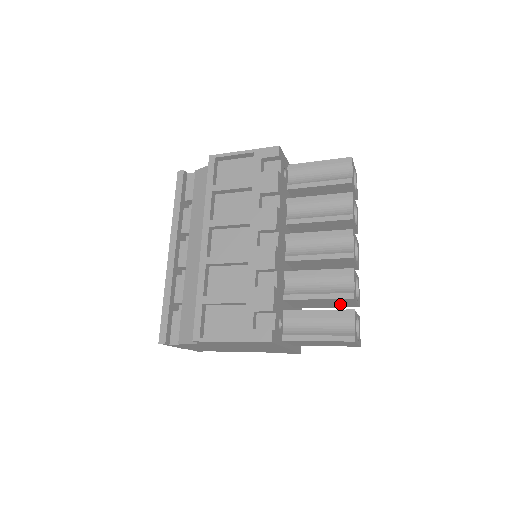
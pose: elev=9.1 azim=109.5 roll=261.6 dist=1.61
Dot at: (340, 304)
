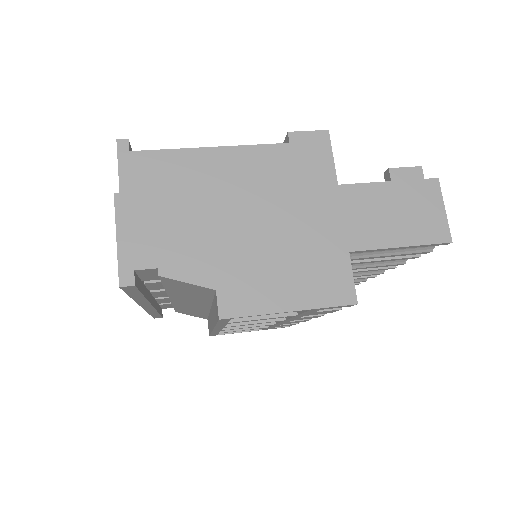
Dot at: occluded
